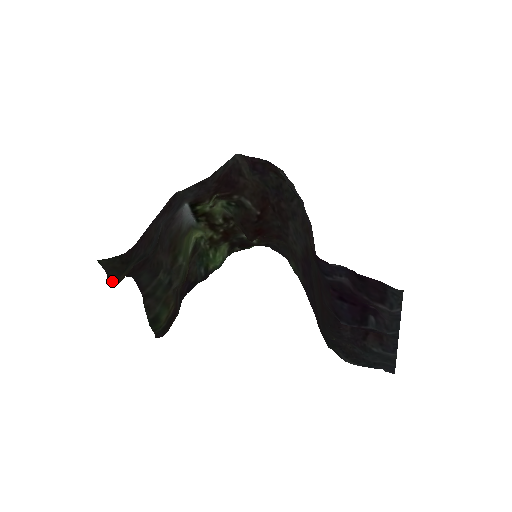
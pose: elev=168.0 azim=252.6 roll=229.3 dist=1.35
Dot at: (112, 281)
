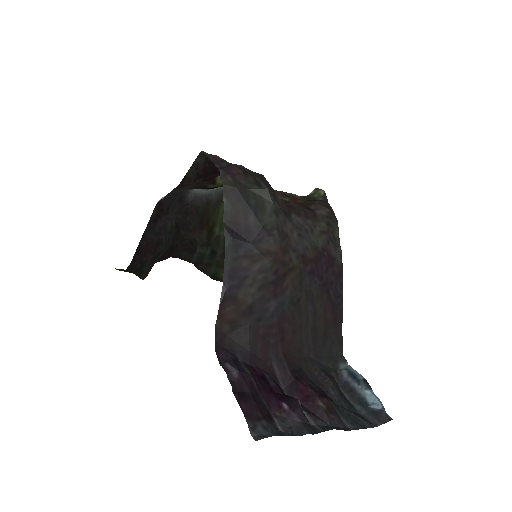
Dot at: occluded
